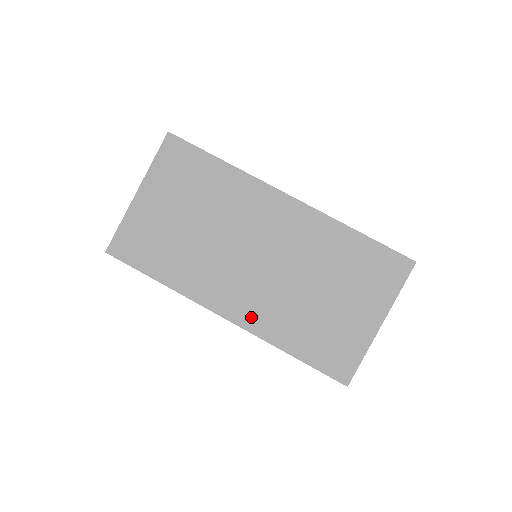
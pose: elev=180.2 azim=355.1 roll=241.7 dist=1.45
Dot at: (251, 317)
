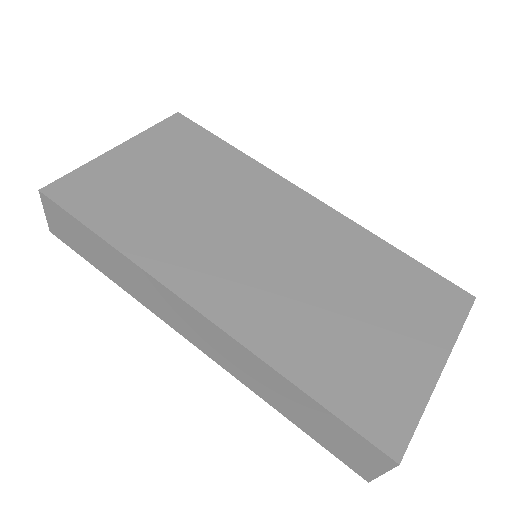
Dot at: (241, 317)
